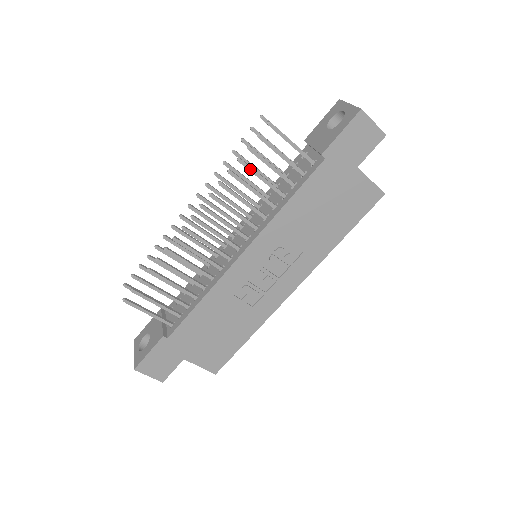
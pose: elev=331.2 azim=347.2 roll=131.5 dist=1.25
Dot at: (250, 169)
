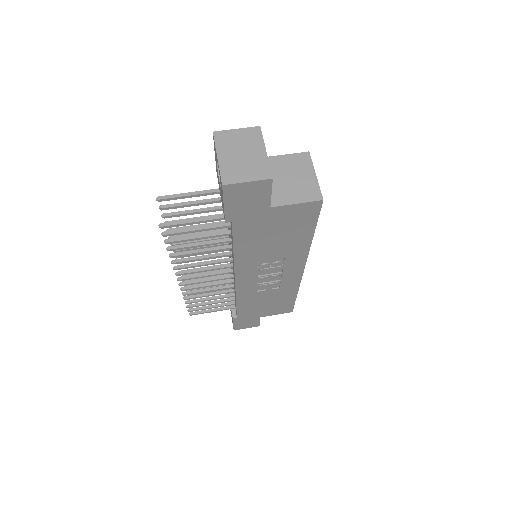
Dot at: (183, 248)
